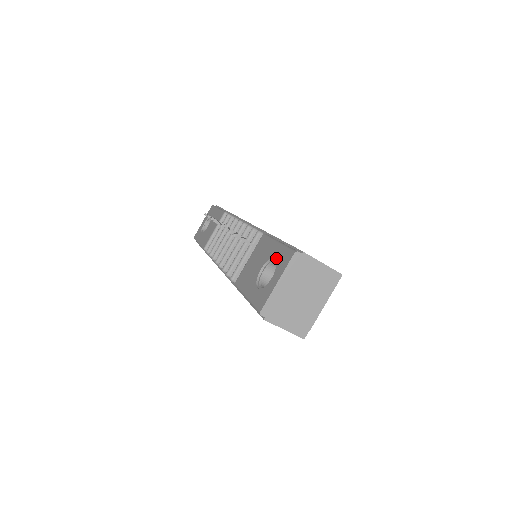
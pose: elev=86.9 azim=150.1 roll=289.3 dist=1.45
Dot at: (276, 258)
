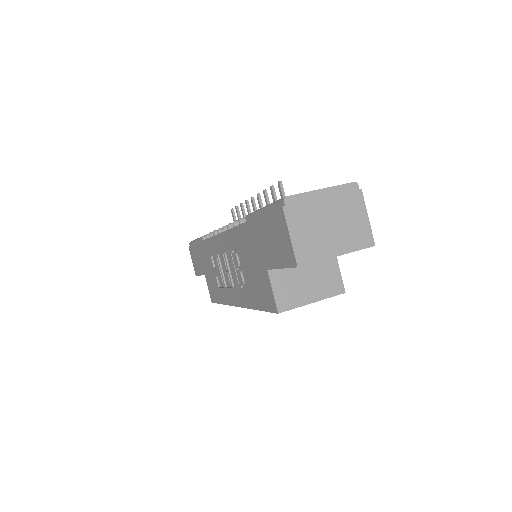
Dot at: occluded
